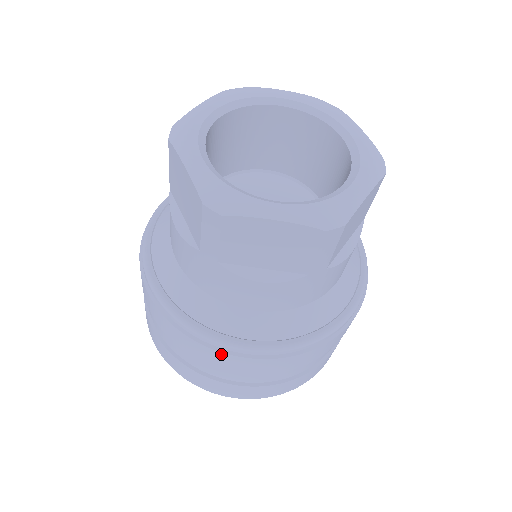
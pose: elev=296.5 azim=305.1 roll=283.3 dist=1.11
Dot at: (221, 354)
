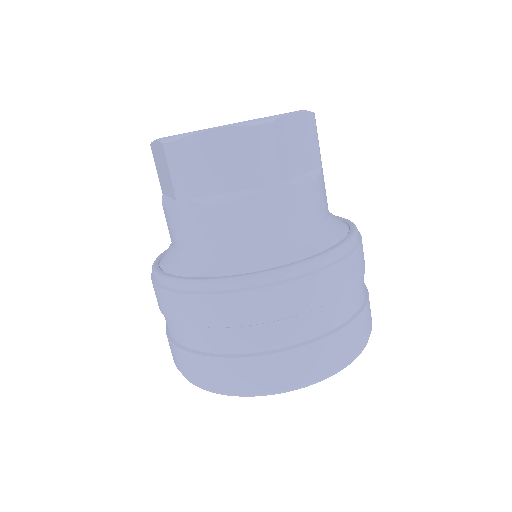
Dot at: (337, 267)
